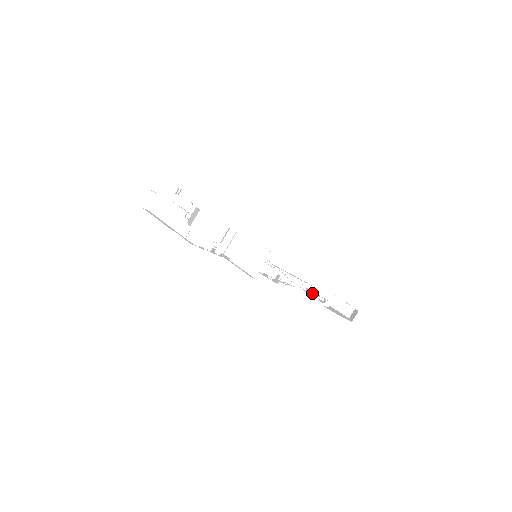
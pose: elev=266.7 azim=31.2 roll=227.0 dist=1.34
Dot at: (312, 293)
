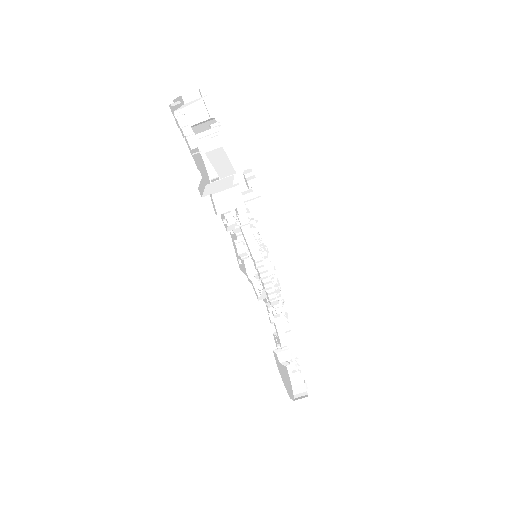
Dot at: occluded
